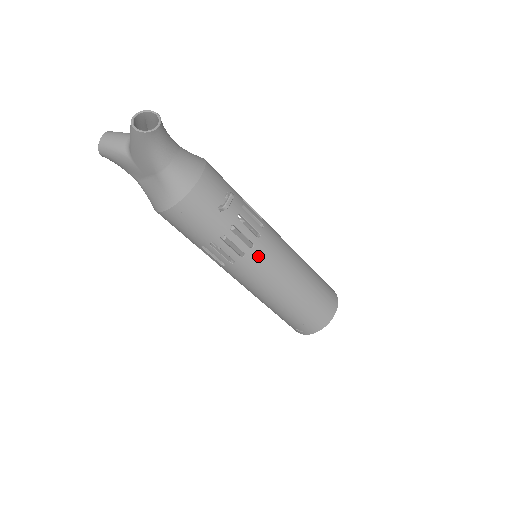
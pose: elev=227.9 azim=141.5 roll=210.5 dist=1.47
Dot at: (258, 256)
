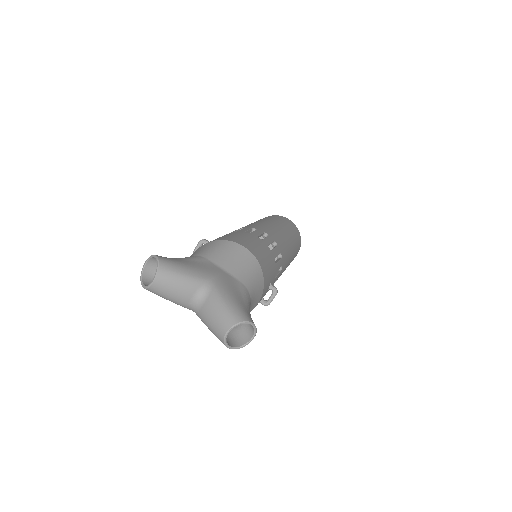
Dot at: occluded
